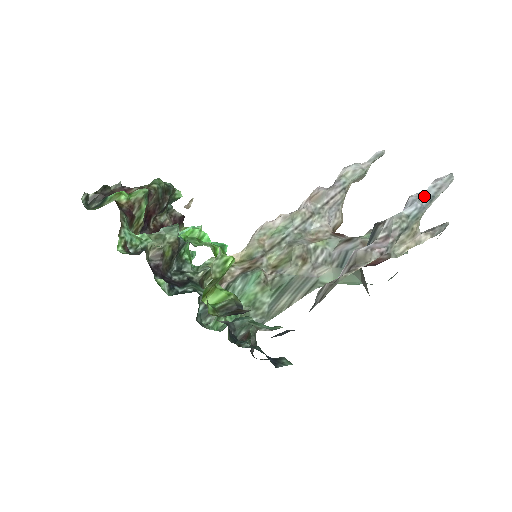
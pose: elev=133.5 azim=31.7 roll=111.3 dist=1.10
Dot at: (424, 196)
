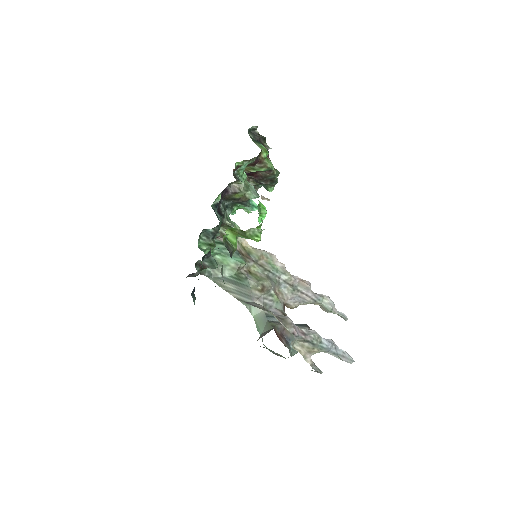
Dot at: (336, 348)
